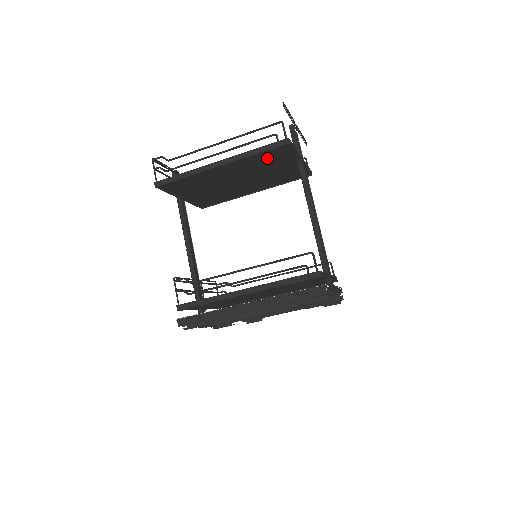
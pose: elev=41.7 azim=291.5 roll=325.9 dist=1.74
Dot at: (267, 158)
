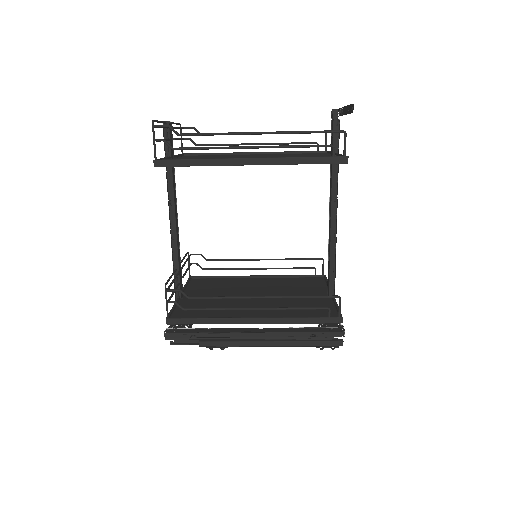
Dot at: occluded
